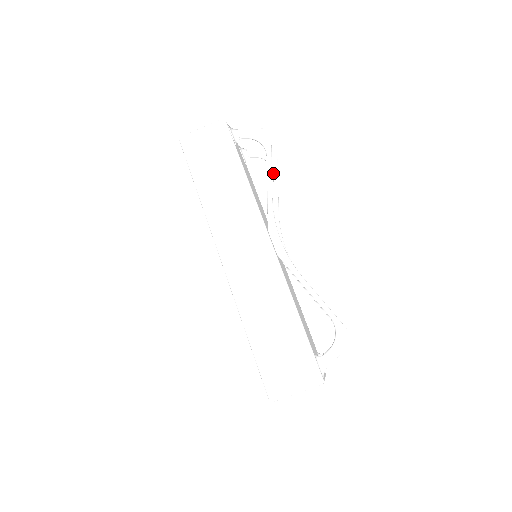
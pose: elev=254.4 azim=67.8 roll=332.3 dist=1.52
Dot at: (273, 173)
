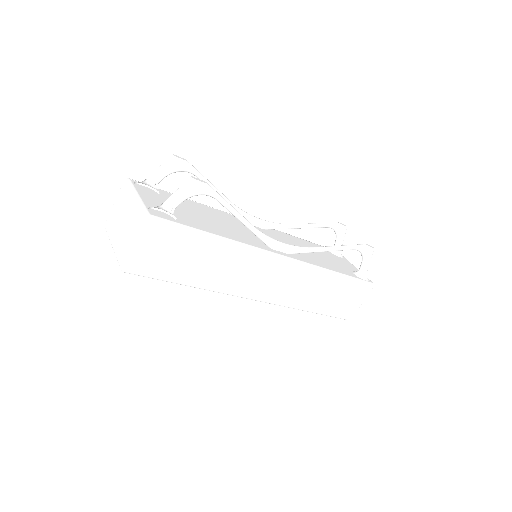
Dot at: occluded
